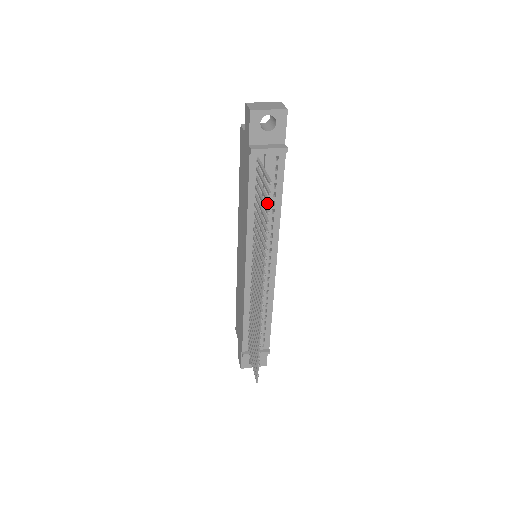
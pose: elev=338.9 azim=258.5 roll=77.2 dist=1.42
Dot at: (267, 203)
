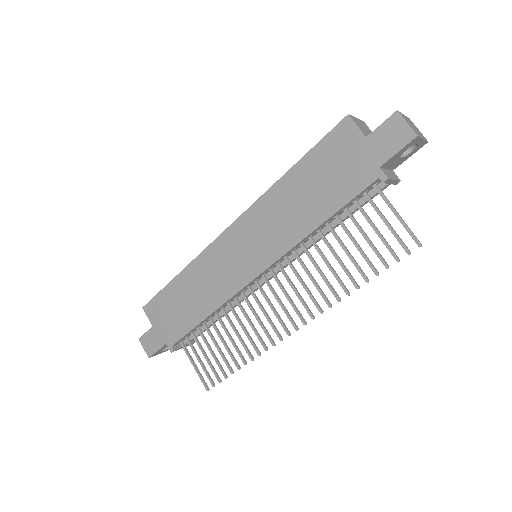
Dot at: (395, 258)
